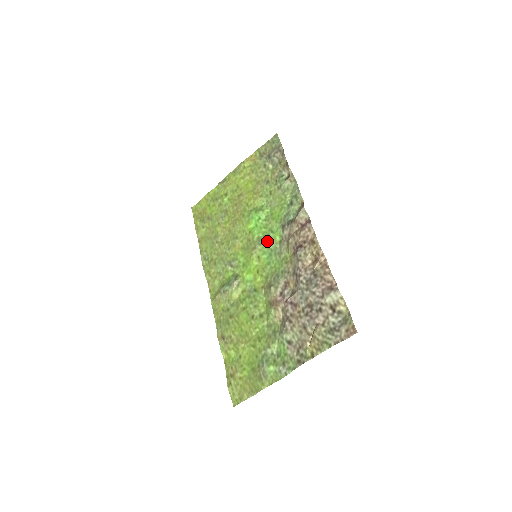
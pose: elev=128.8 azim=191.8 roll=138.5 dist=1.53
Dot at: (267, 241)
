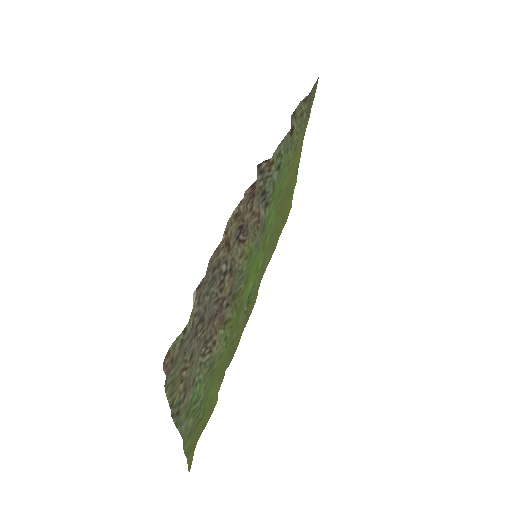
Dot at: occluded
